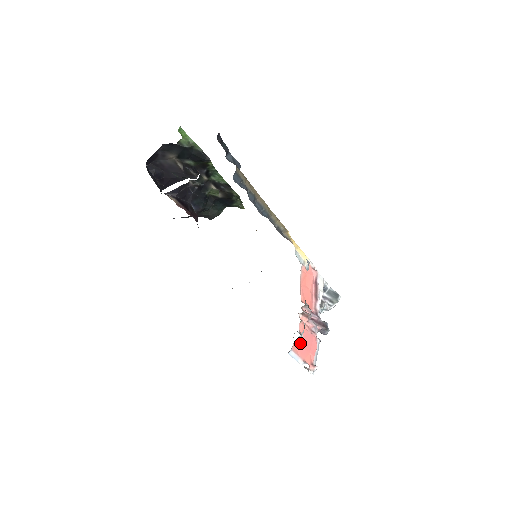
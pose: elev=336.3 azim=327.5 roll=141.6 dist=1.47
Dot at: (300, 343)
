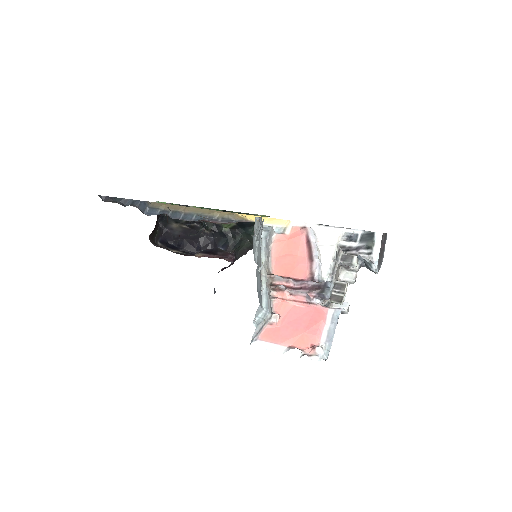
Dot at: (279, 326)
